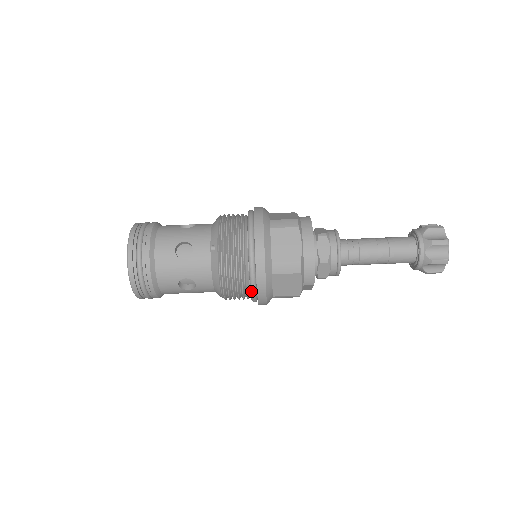
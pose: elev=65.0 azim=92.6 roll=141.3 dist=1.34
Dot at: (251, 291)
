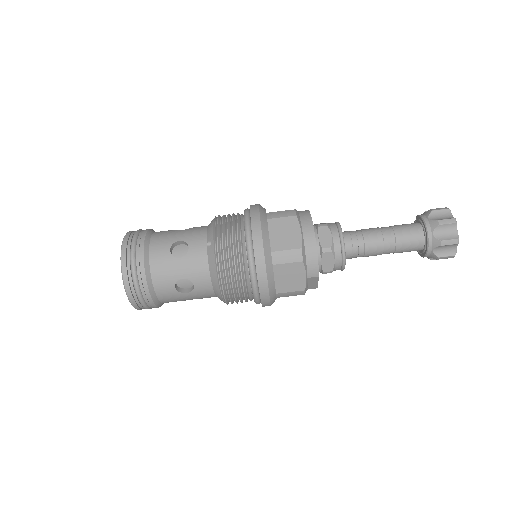
Dot at: (252, 286)
